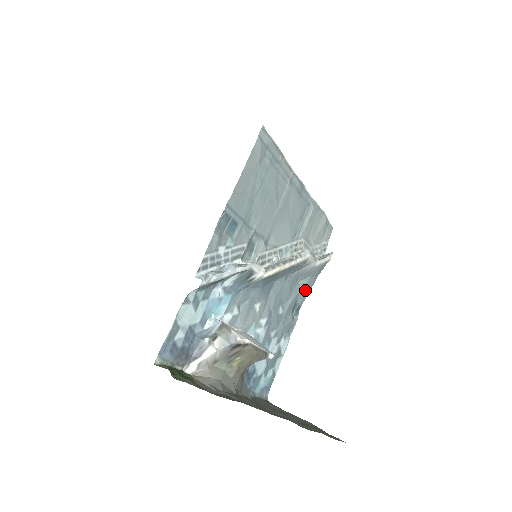
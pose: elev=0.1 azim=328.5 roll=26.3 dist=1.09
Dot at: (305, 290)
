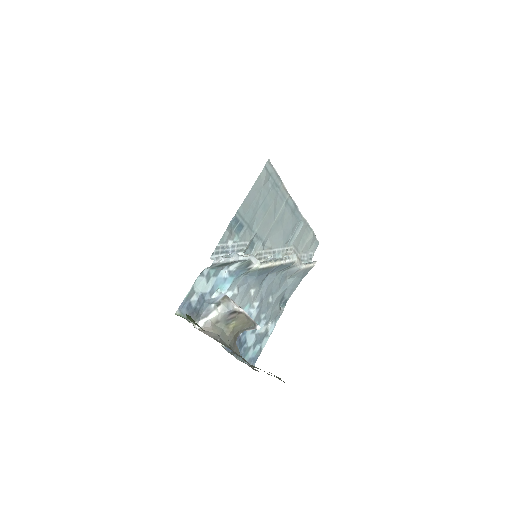
Dot at: (292, 287)
